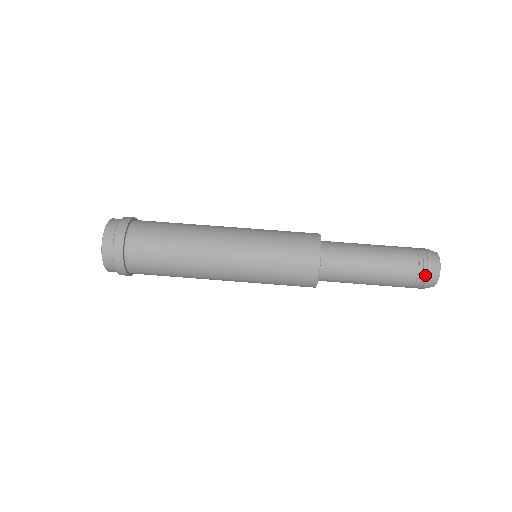
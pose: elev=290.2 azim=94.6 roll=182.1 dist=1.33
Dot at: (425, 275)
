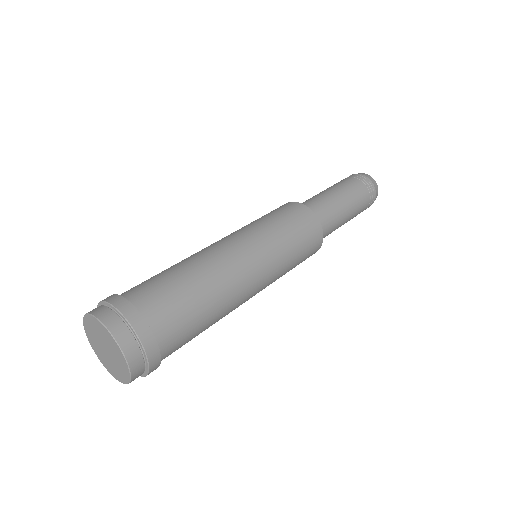
Dot at: (369, 183)
